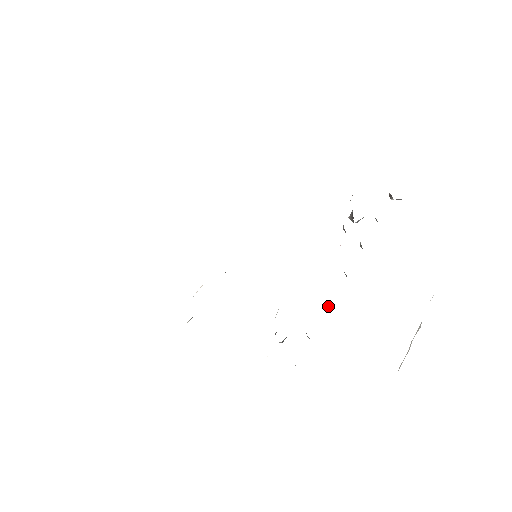
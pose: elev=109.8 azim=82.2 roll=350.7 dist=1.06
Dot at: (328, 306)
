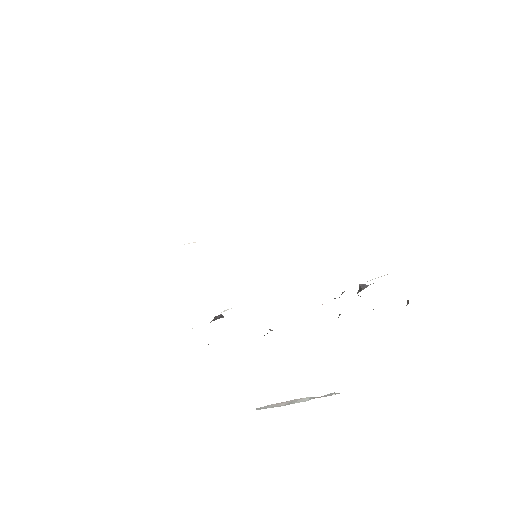
Dot at: occluded
